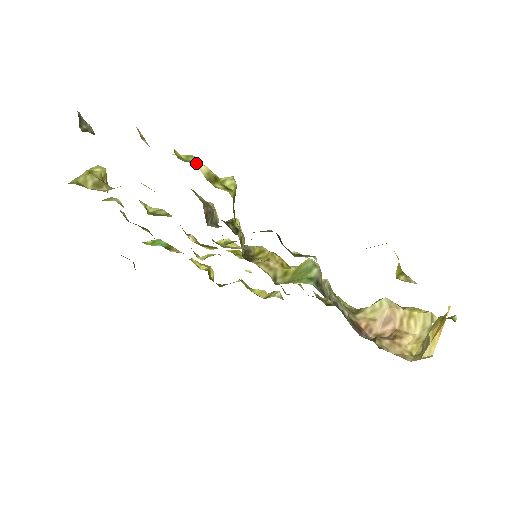
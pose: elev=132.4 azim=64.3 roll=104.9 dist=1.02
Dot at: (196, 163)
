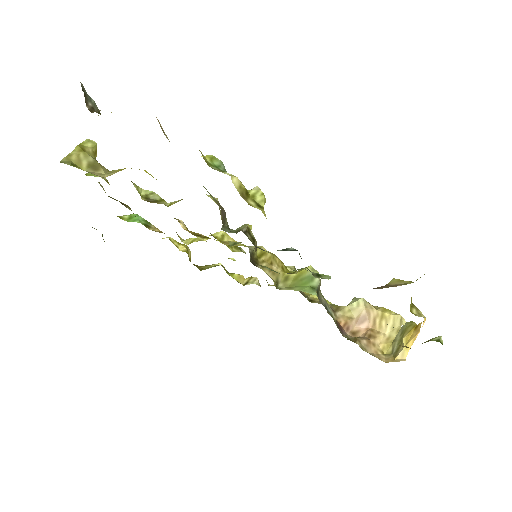
Dot at: (226, 172)
